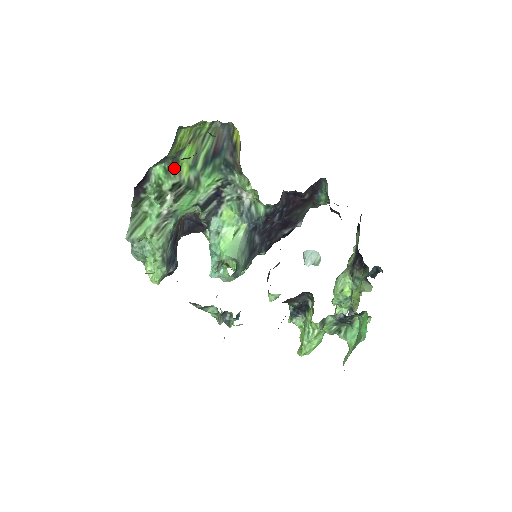
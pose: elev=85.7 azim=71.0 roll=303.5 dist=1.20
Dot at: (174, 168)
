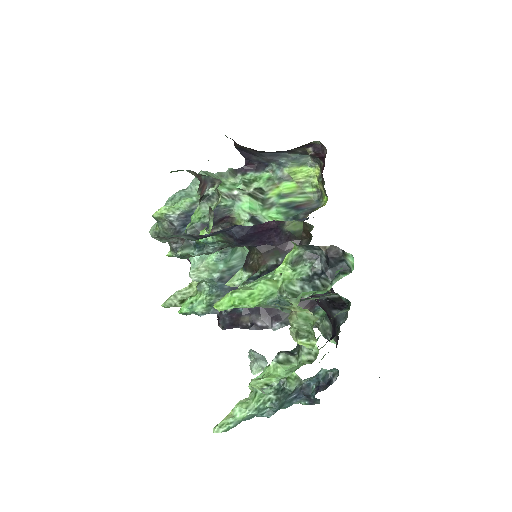
Dot at: (273, 183)
